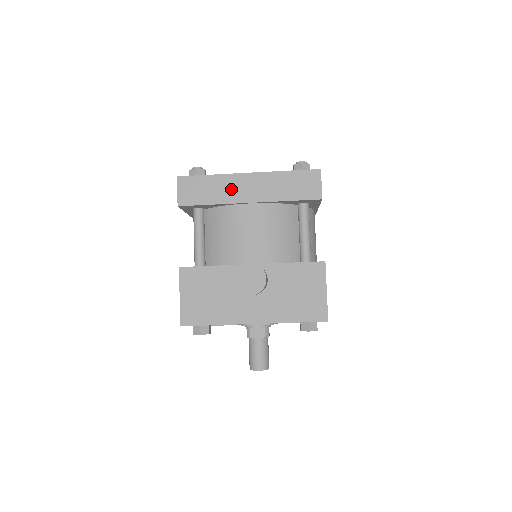
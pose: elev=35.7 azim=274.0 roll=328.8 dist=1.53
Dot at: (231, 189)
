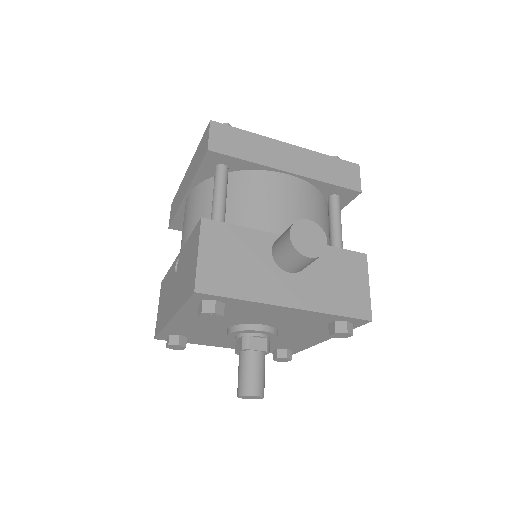
Dot at: (271, 153)
